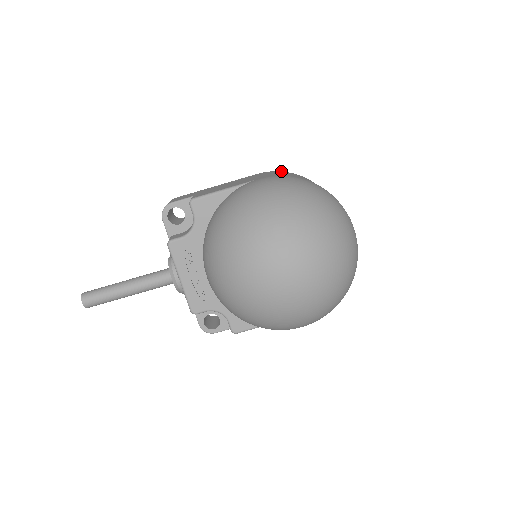
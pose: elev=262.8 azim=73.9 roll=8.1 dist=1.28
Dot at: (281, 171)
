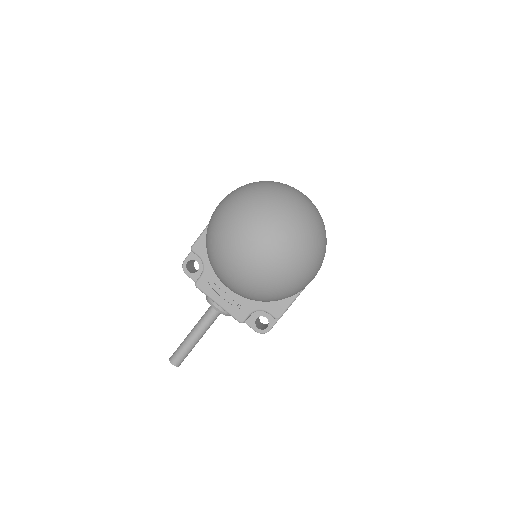
Dot at: occluded
